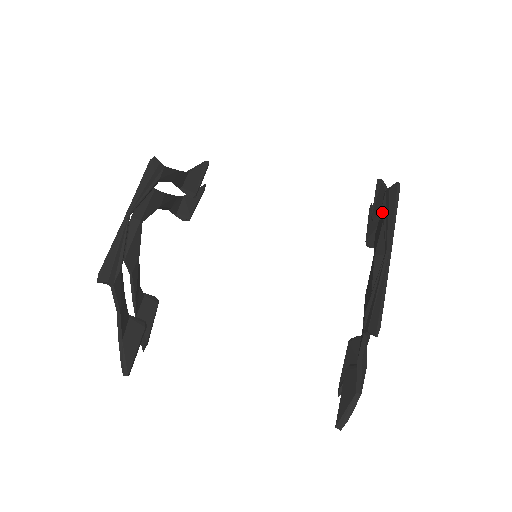
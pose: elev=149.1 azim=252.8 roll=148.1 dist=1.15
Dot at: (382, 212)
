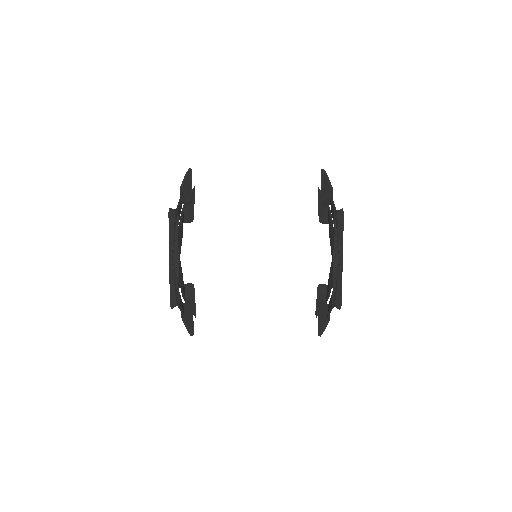
Dot at: (328, 202)
